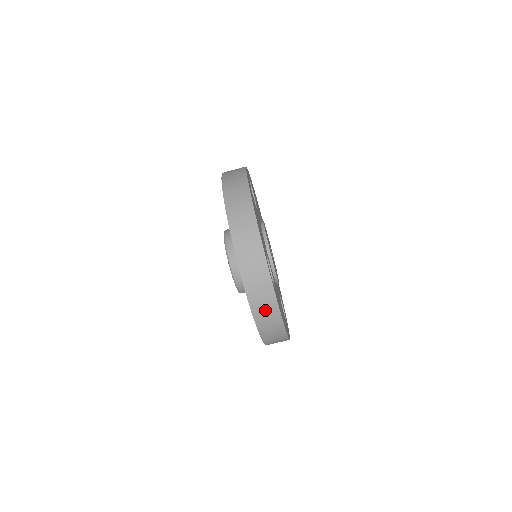
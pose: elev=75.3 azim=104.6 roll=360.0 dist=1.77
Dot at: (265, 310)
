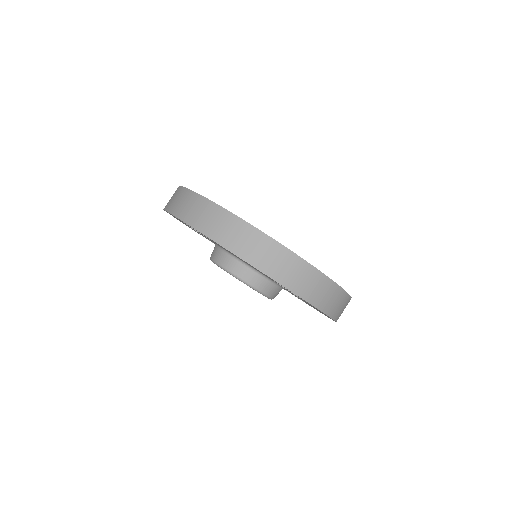
Dot at: (335, 303)
